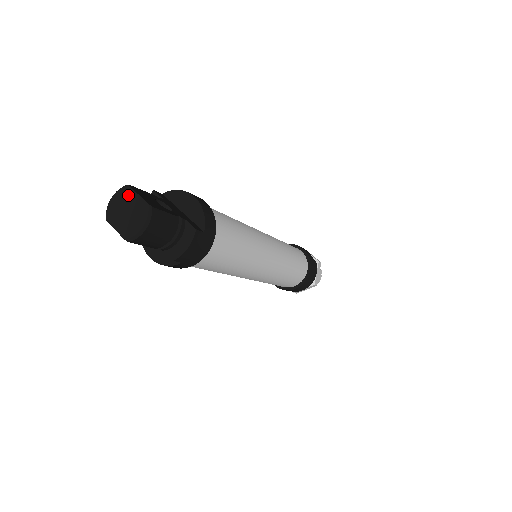
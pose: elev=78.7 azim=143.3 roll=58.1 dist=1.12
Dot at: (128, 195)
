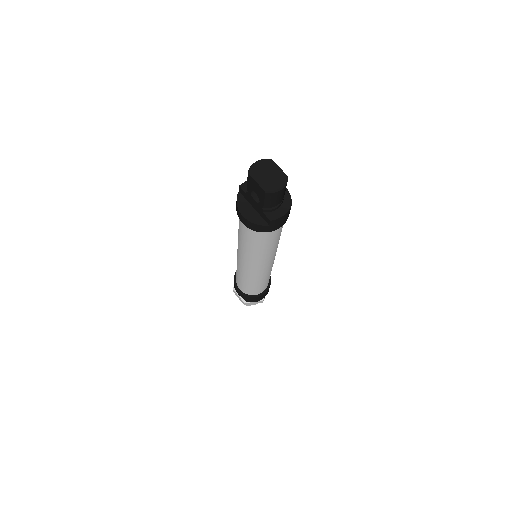
Dot at: (271, 165)
